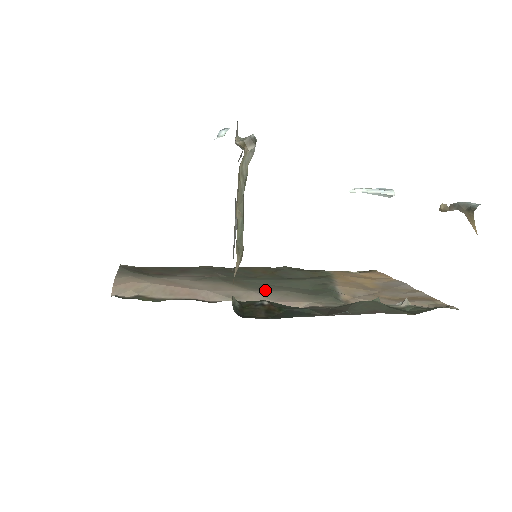
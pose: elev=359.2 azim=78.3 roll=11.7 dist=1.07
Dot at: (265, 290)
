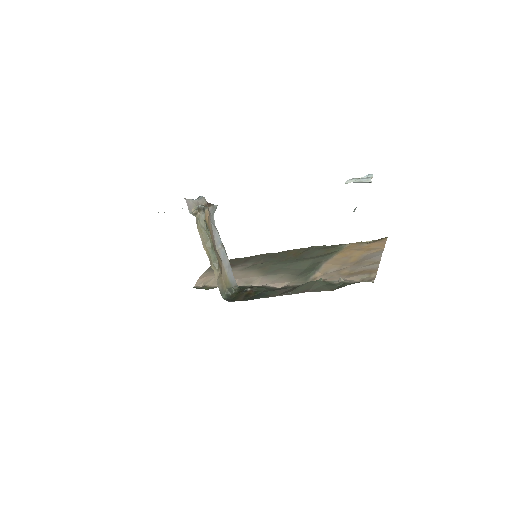
Dot at: (271, 274)
